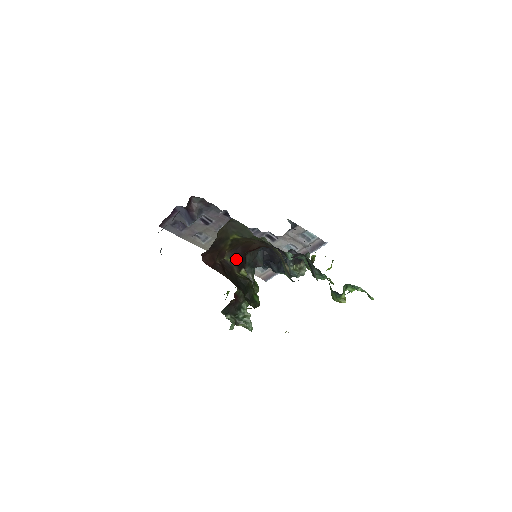
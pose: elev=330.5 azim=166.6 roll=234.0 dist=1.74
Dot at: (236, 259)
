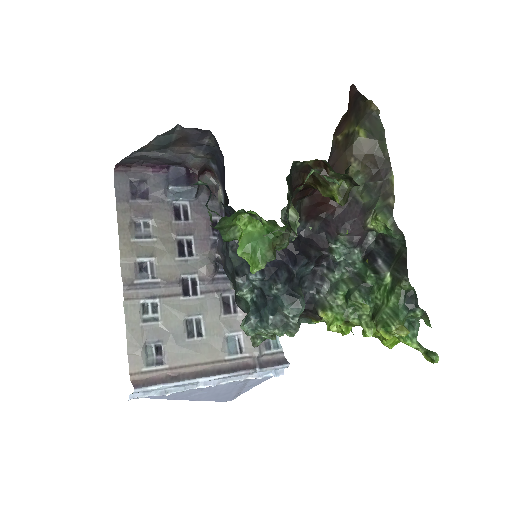
Dot at: occluded
